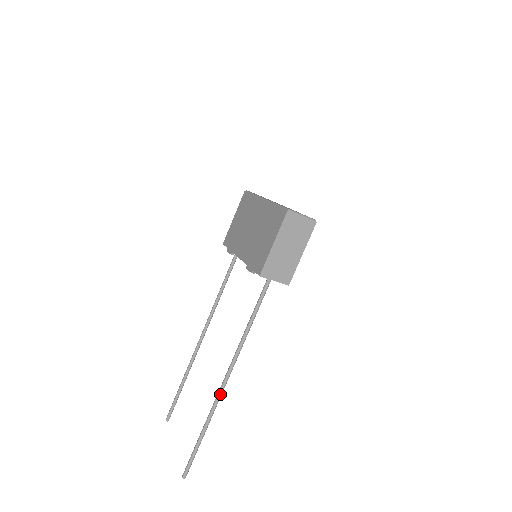
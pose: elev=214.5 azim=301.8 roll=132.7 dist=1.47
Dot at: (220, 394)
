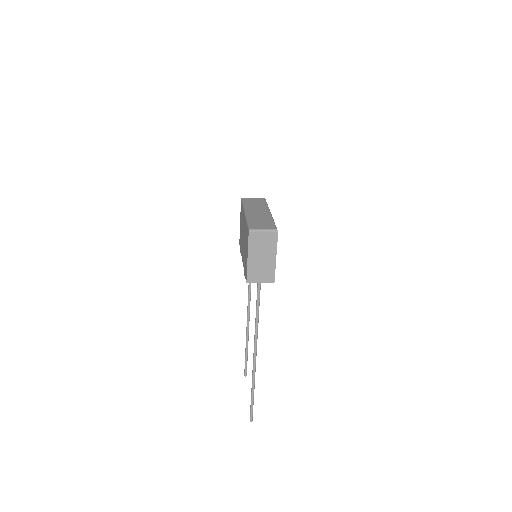
Dot at: (254, 366)
